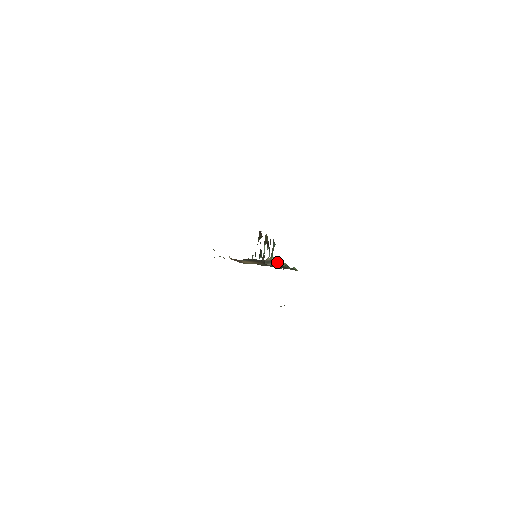
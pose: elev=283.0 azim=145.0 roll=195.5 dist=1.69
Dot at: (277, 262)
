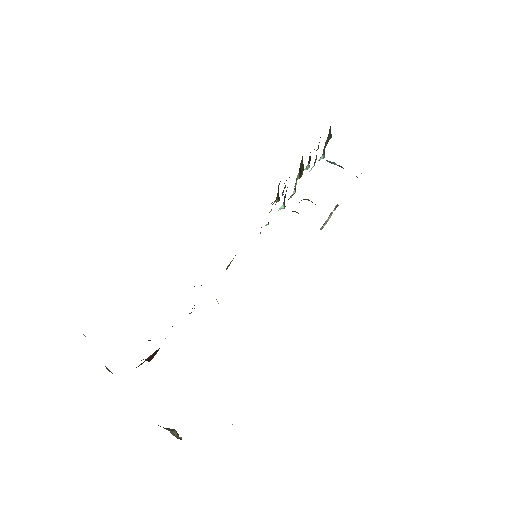
Dot at: occluded
